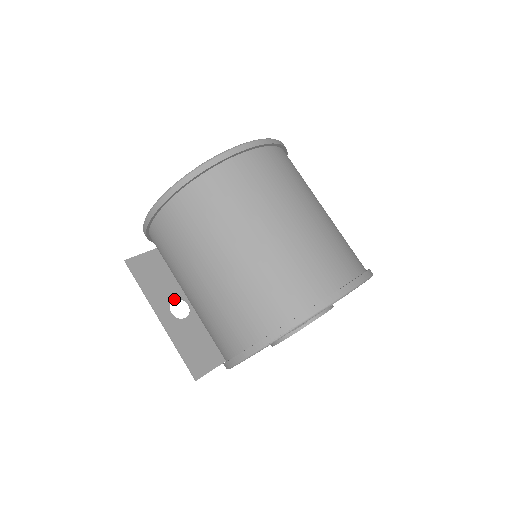
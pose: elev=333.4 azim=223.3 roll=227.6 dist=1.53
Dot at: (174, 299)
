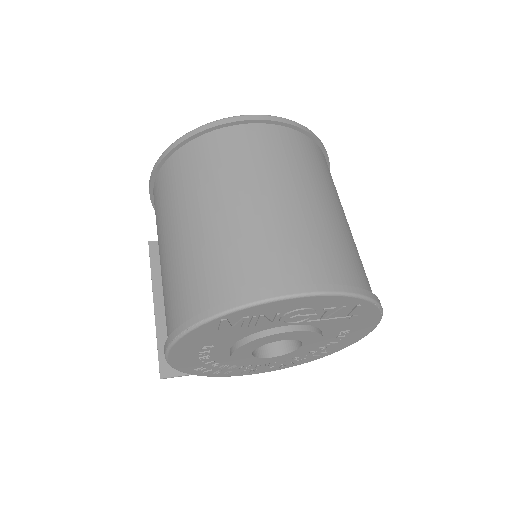
Dot at: occluded
